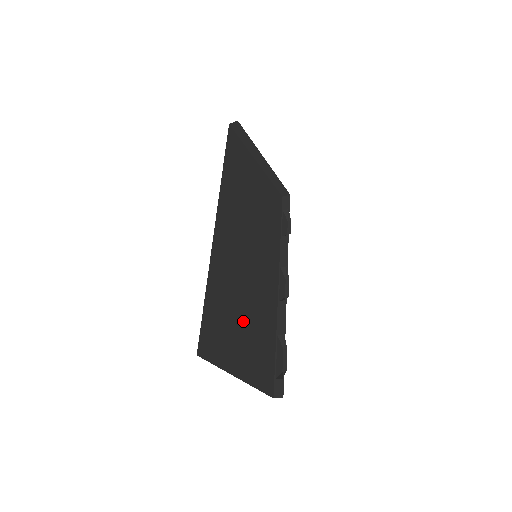
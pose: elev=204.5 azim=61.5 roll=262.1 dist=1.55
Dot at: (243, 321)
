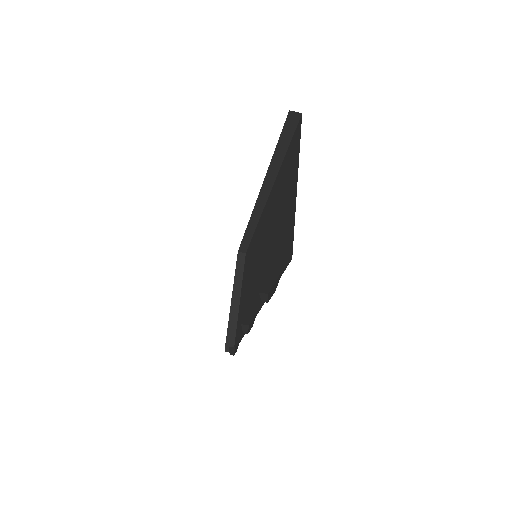
Dot at: occluded
